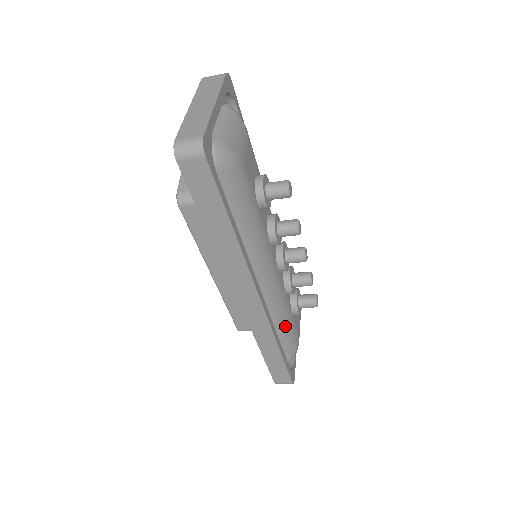
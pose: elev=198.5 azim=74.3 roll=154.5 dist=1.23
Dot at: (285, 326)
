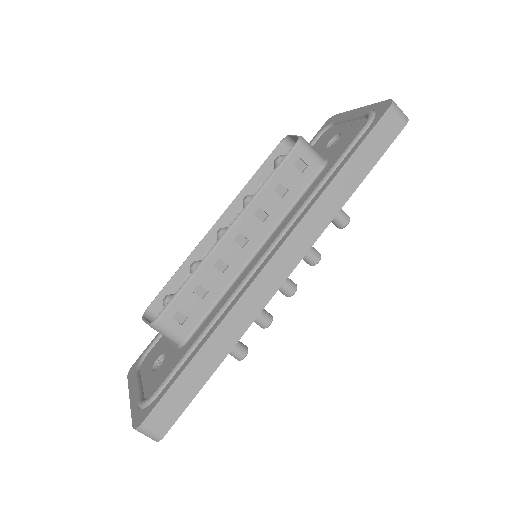
Dot at: occluded
